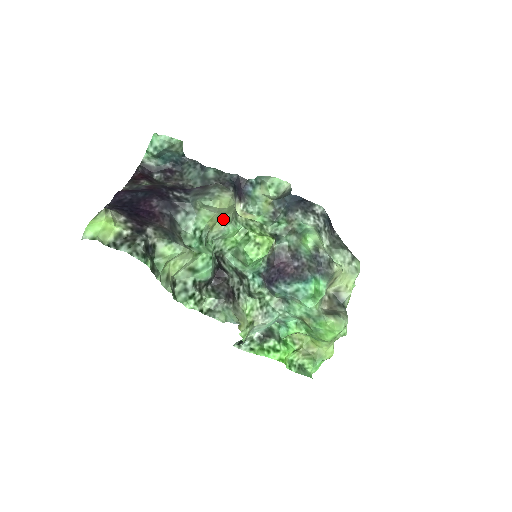
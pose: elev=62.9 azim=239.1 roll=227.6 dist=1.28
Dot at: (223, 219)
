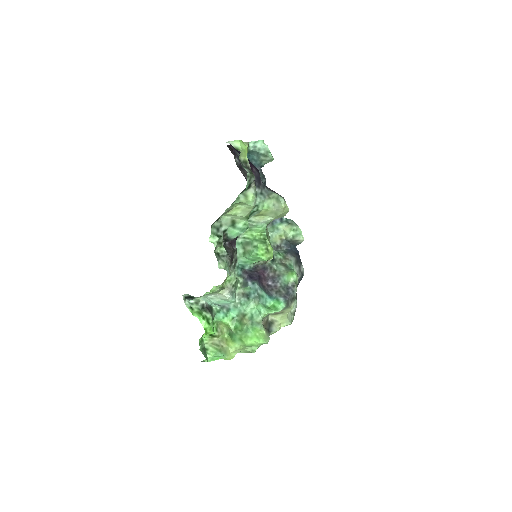
Dot at: (269, 217)
